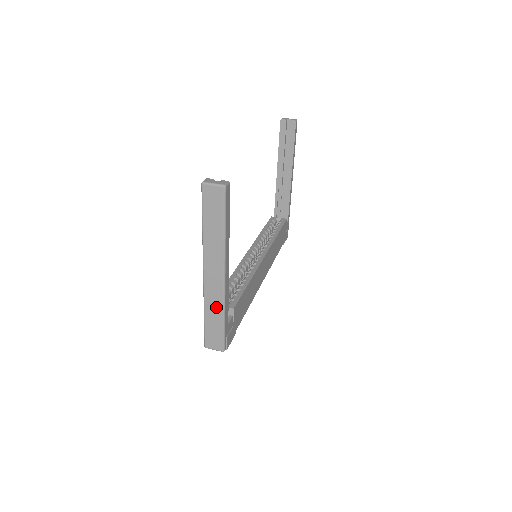
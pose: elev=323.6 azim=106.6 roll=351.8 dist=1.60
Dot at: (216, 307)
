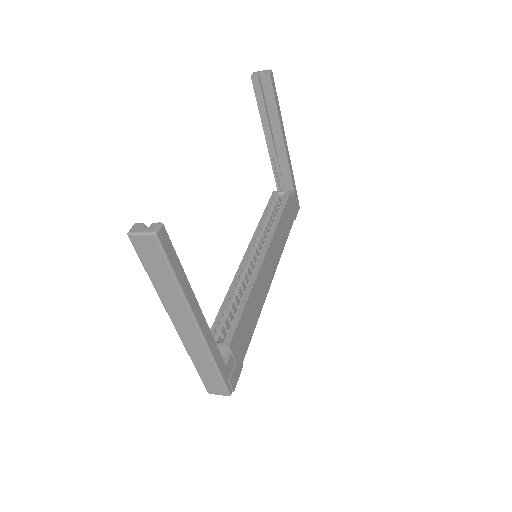
Dot at: (203, 357)
